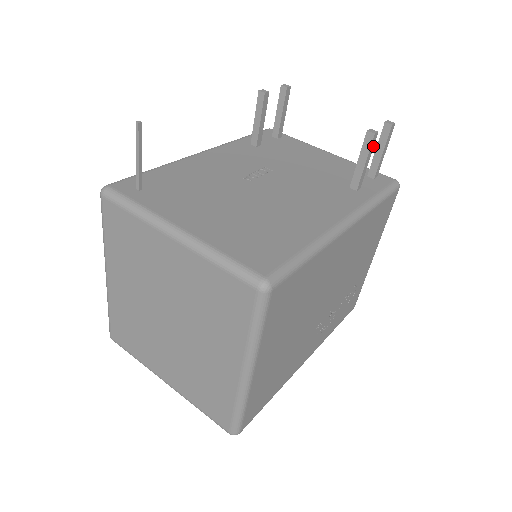
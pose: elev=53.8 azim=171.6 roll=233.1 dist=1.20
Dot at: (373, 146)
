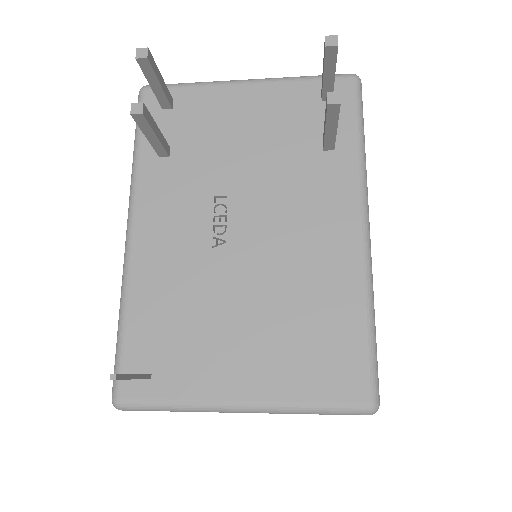
Dot at: occluded
